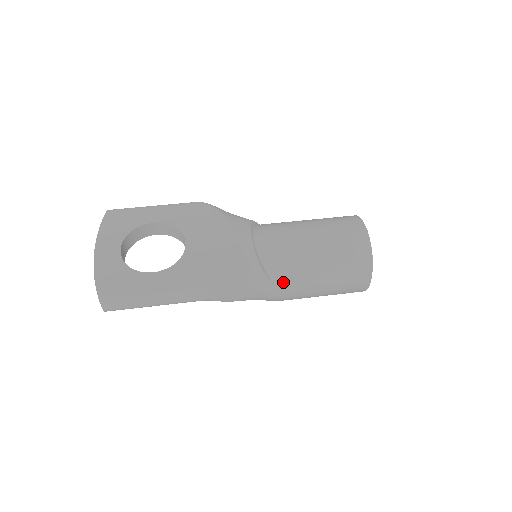
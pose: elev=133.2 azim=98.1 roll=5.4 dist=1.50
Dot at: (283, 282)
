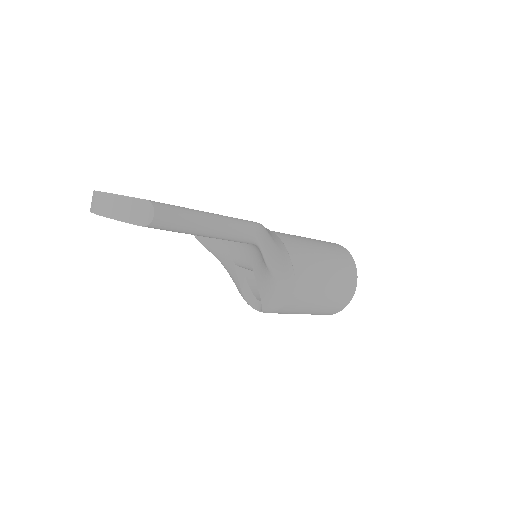
Dot at: (298, 263)
